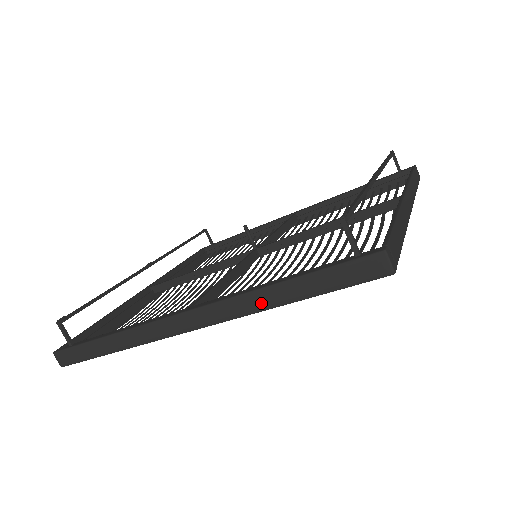
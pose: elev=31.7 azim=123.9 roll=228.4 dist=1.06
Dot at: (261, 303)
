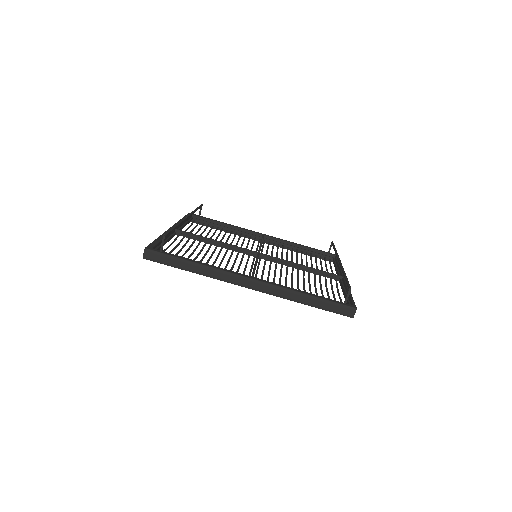
Dot at: (294, 297)
